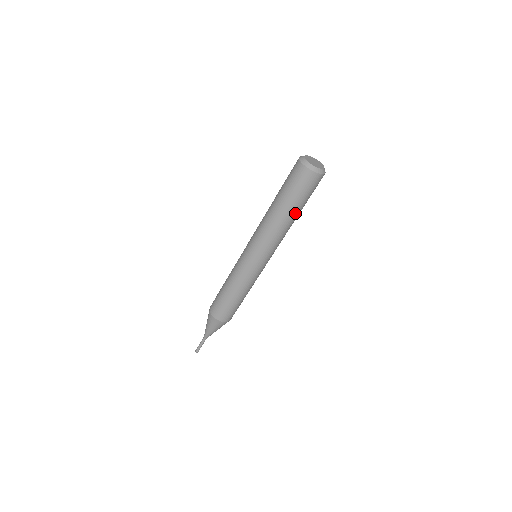
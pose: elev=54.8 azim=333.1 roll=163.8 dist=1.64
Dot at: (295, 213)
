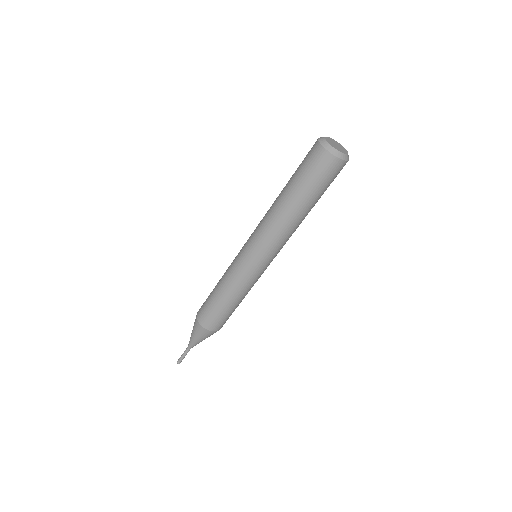
Dot at: (297, 201)
